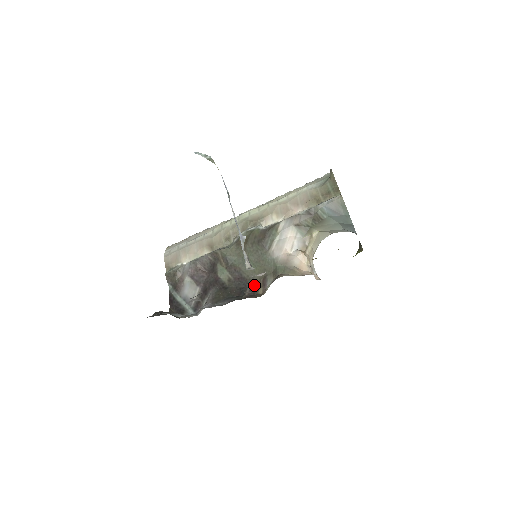
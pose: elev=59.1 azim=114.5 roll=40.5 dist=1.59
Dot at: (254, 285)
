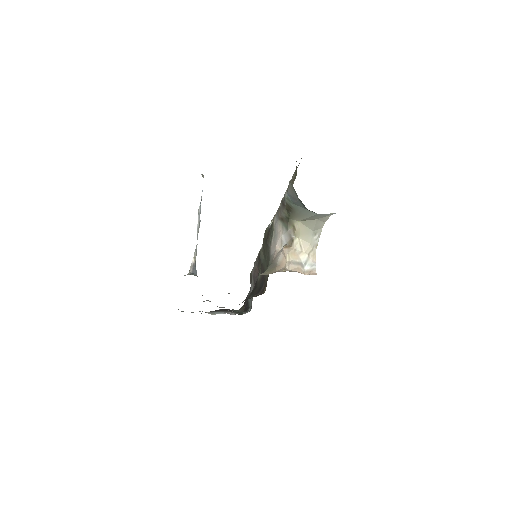
Dot at: (265, 284)
